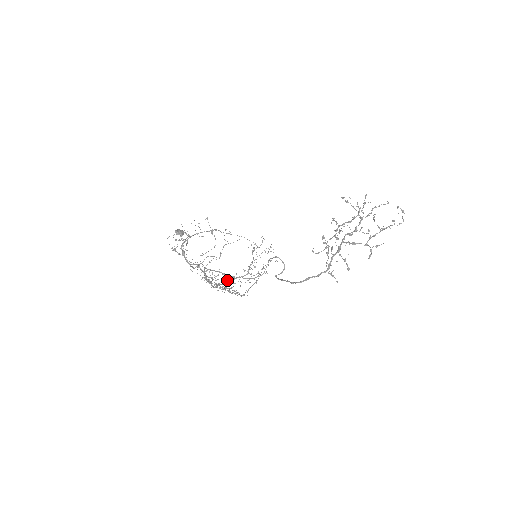
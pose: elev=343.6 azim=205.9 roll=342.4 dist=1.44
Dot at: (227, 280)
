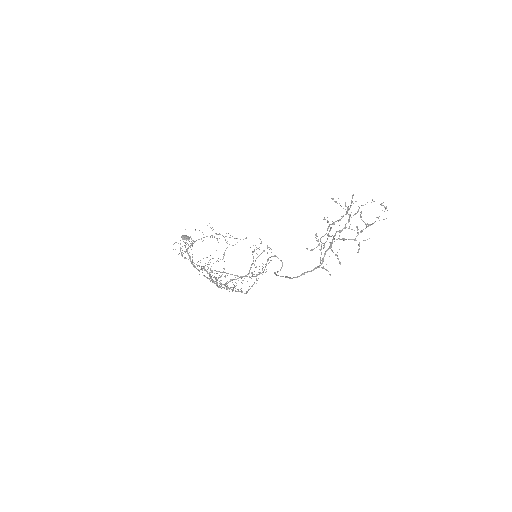
Dot at: (230, 280)
